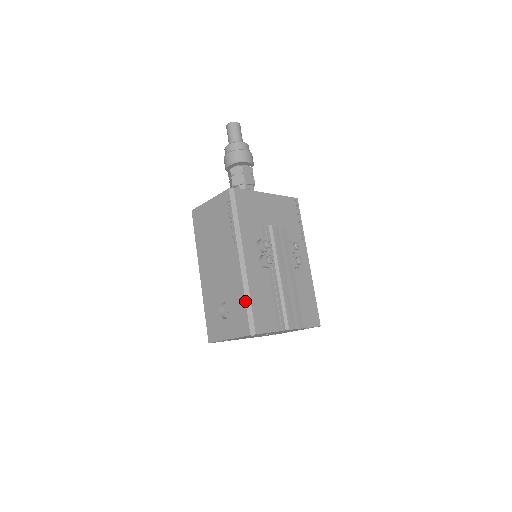
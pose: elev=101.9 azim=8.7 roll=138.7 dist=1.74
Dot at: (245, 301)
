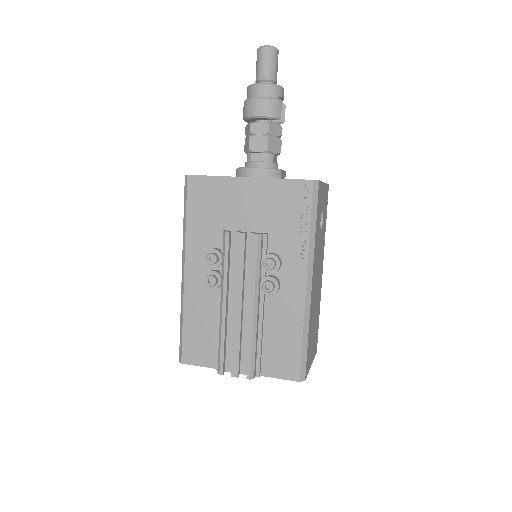
Dot at: (180, 322)
